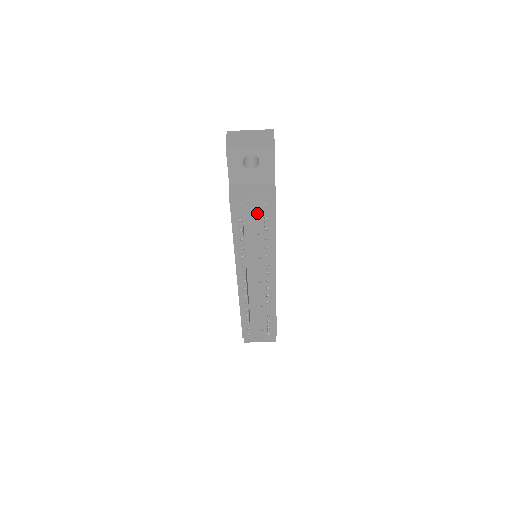
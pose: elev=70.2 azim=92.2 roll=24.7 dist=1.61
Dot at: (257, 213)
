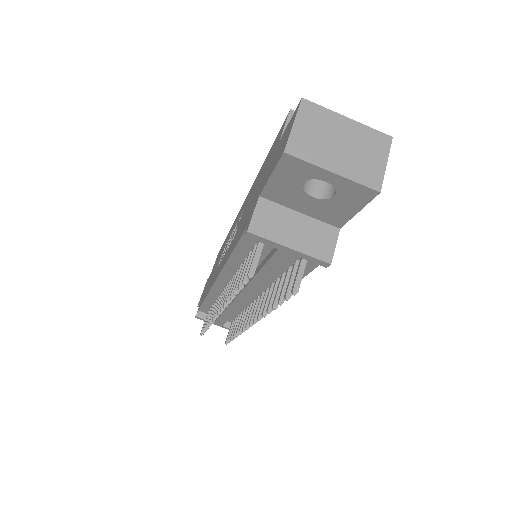
Dot at: (285, 262)
